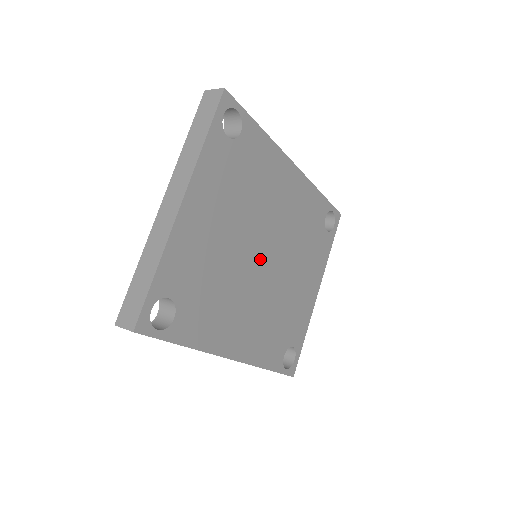
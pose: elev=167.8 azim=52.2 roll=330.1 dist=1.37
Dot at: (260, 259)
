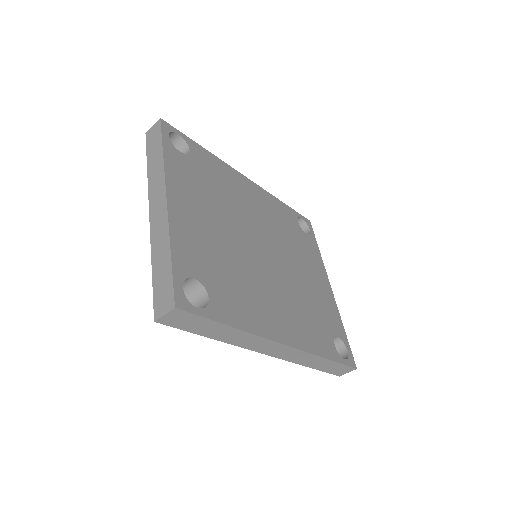
Dot at: (260, 252)
